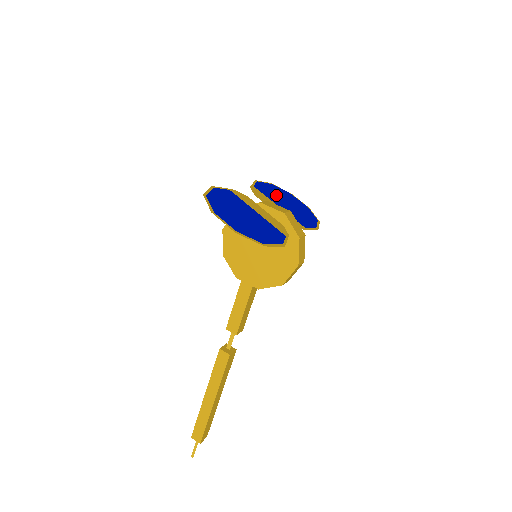
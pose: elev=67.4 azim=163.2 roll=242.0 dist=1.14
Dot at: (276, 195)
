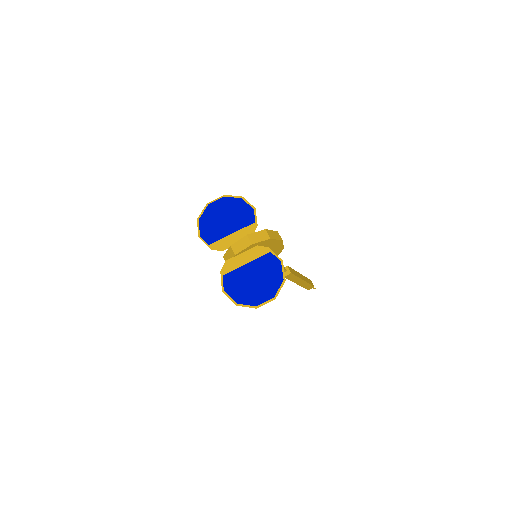
Dot at: (216, 226)
